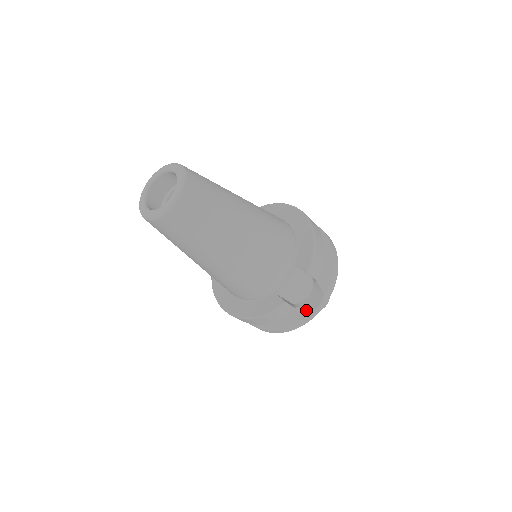
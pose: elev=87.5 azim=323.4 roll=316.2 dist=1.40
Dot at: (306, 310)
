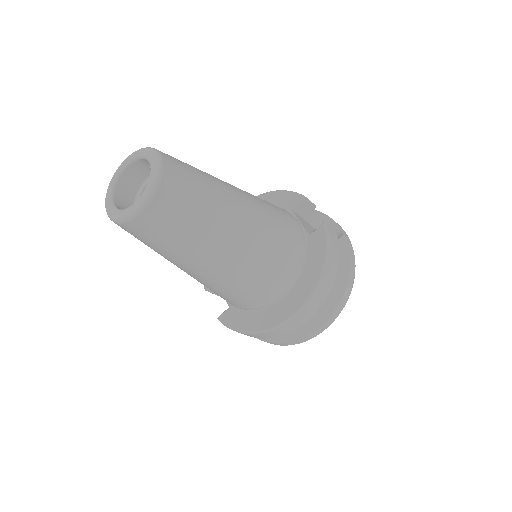
Dot at: (340, 238)
